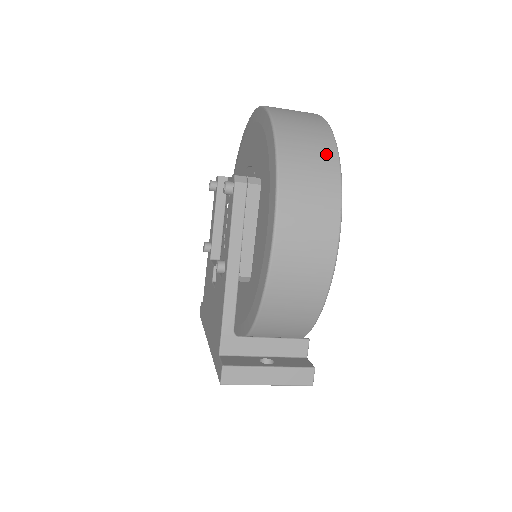
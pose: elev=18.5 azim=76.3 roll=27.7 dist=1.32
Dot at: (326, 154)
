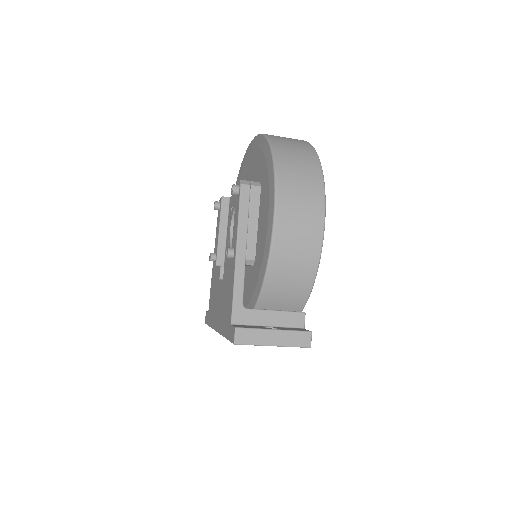
Dot at: (310, 160)
